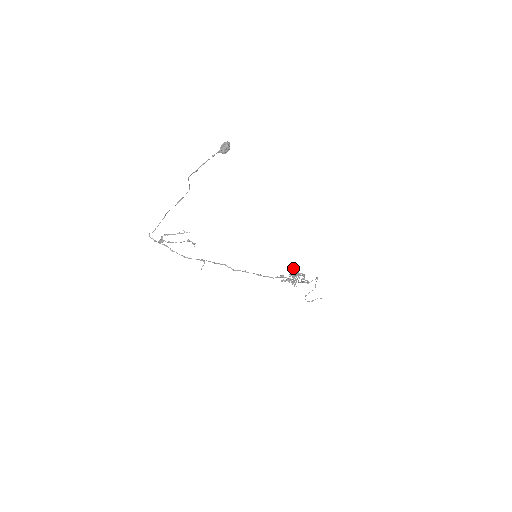
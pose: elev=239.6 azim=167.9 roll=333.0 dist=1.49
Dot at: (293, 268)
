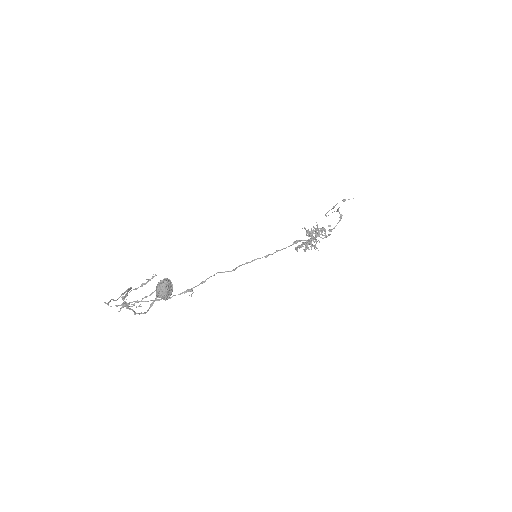
Dot at: (307, 230)
